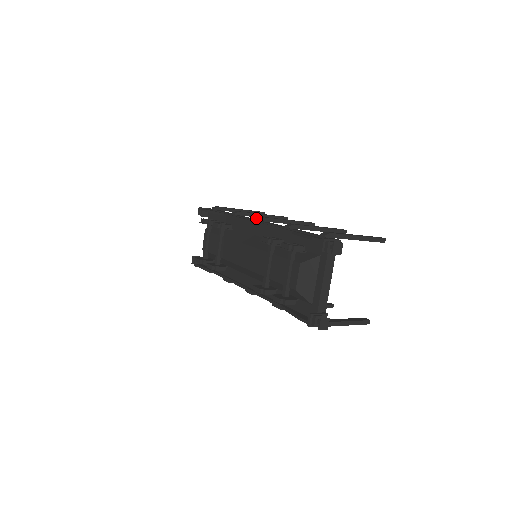
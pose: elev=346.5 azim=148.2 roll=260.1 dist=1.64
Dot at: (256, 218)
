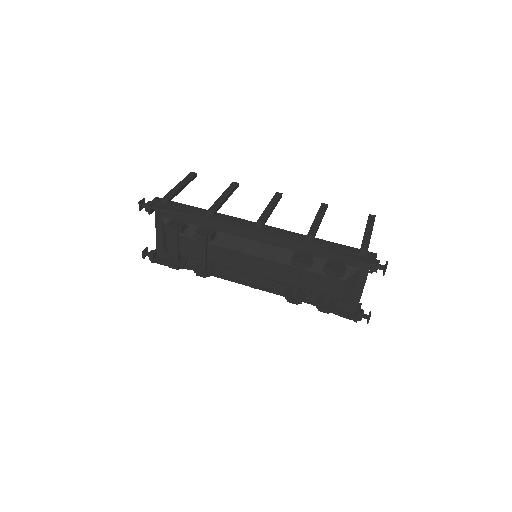
Dot at: (256, 226)
